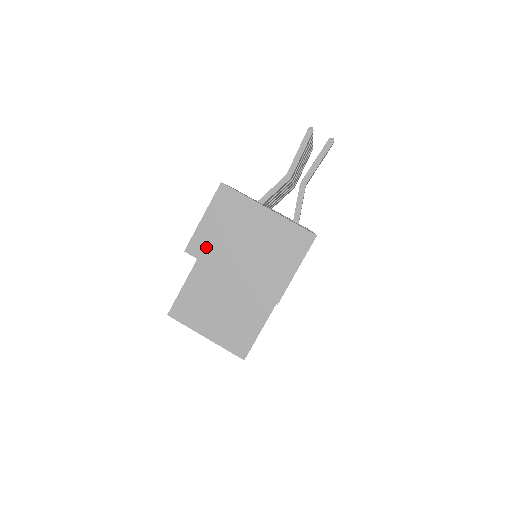
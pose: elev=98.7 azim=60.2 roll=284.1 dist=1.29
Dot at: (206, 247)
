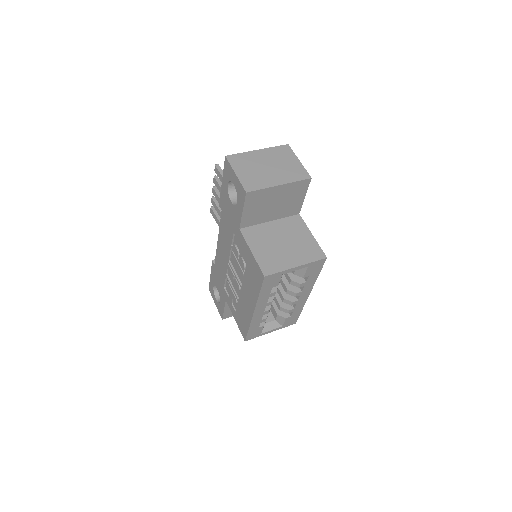
Dot at: (253, 183)
